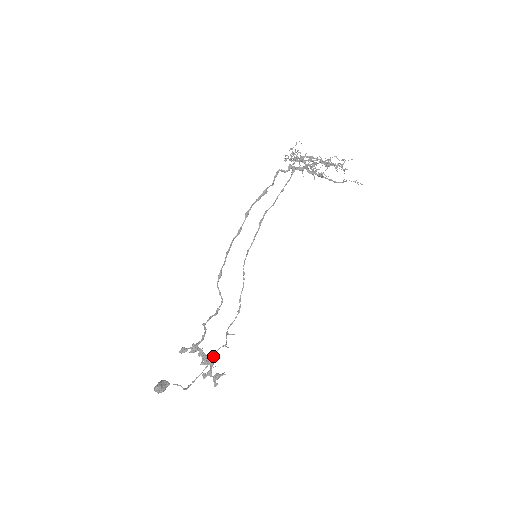
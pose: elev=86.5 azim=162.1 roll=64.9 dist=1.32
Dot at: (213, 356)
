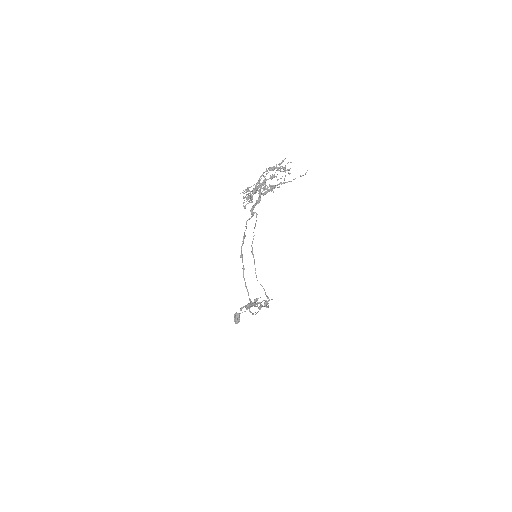
Dot at: occluded
